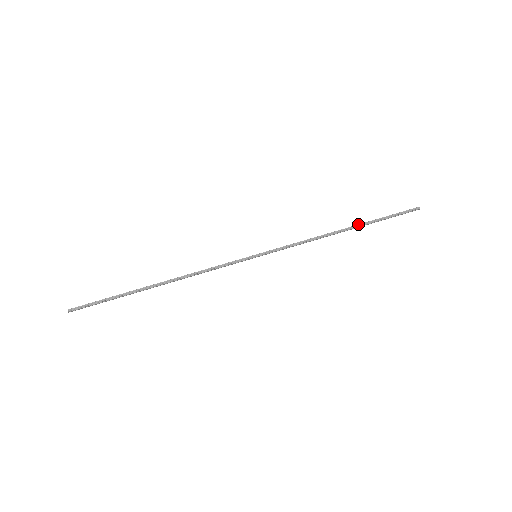
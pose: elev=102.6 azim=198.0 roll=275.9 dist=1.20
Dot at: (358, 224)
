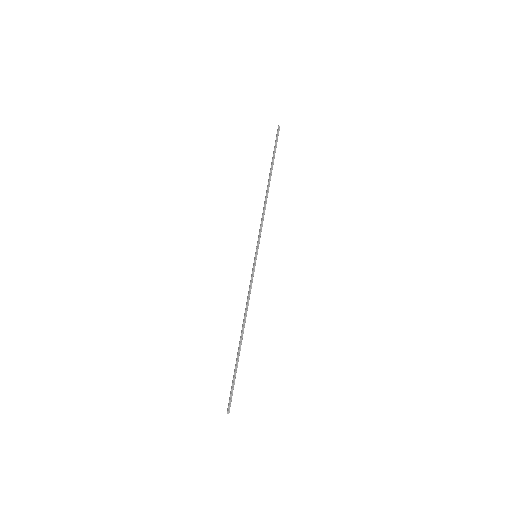
Dot at: (270, 173)
